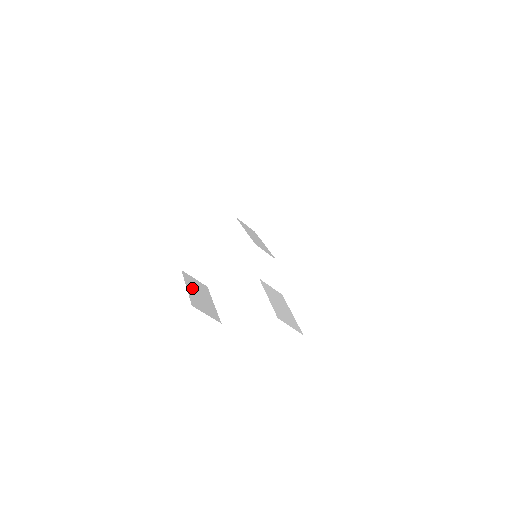
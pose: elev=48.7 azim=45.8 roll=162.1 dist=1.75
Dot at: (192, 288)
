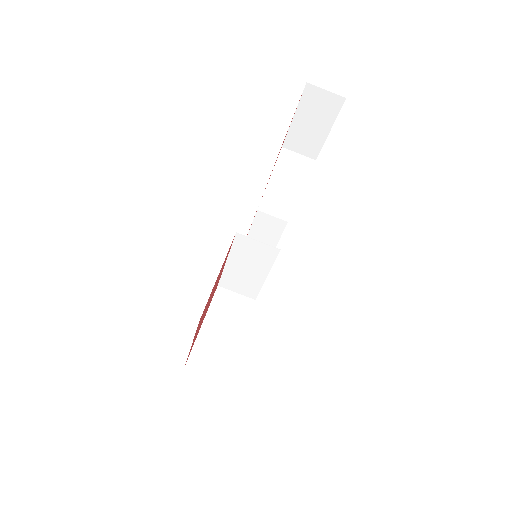
Dot at: occluded
